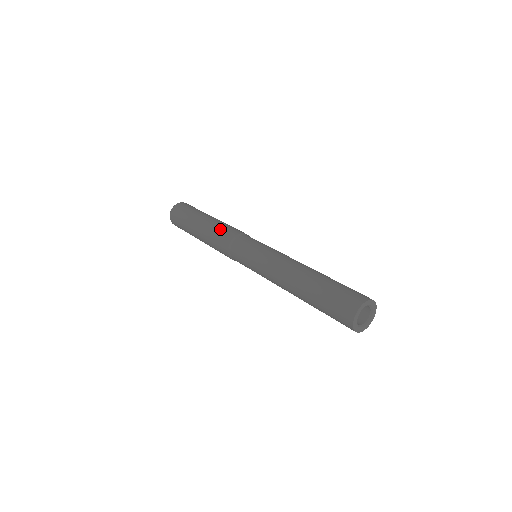
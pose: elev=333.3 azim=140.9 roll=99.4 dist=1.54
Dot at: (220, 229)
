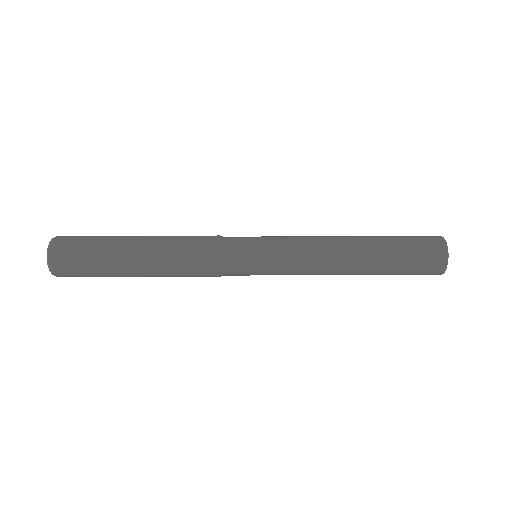
Dot at: occluded
